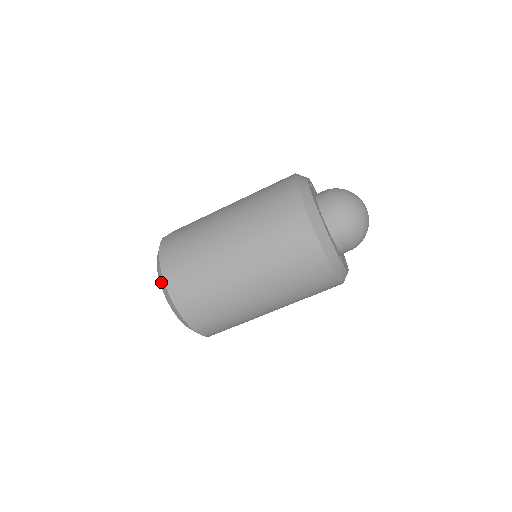
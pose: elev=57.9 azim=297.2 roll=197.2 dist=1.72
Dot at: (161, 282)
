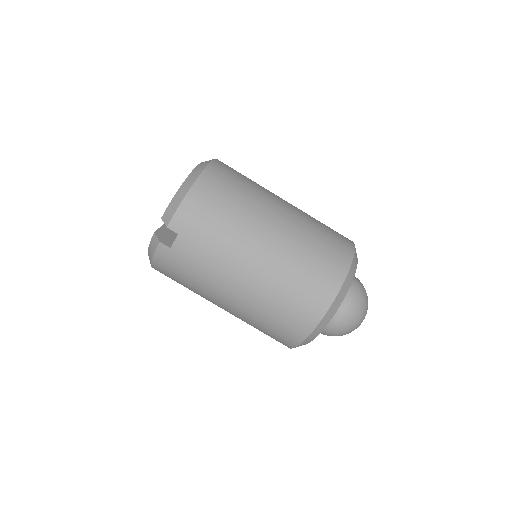
Dot at: occluded
